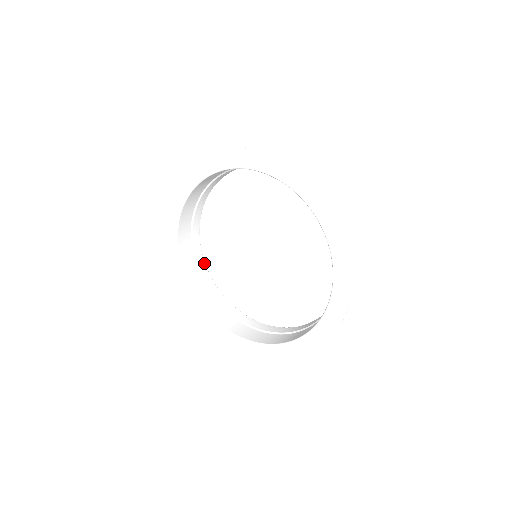
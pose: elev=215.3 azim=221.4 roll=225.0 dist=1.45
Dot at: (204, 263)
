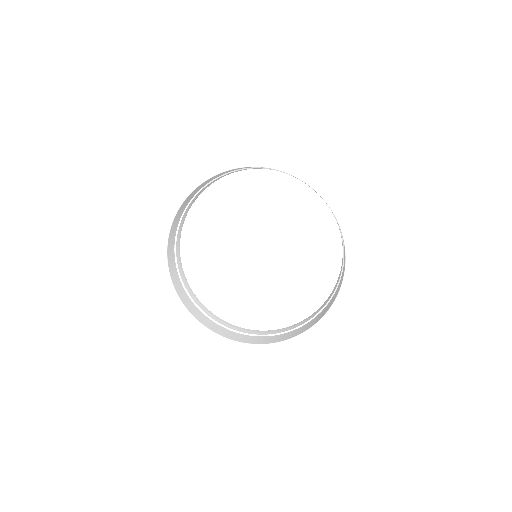
Dot at: occluded
